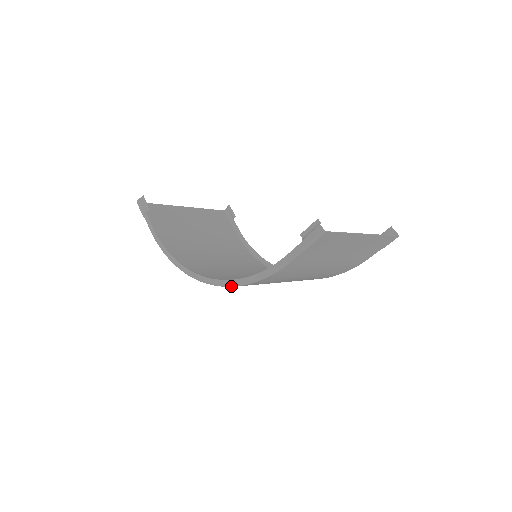
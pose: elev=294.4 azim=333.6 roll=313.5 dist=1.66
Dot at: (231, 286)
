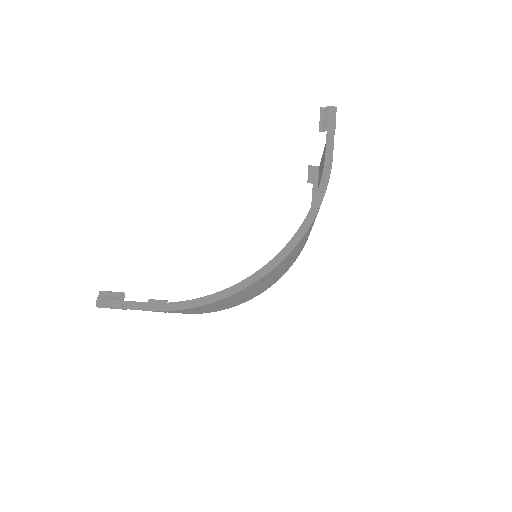
Dot at: (302, 236)
